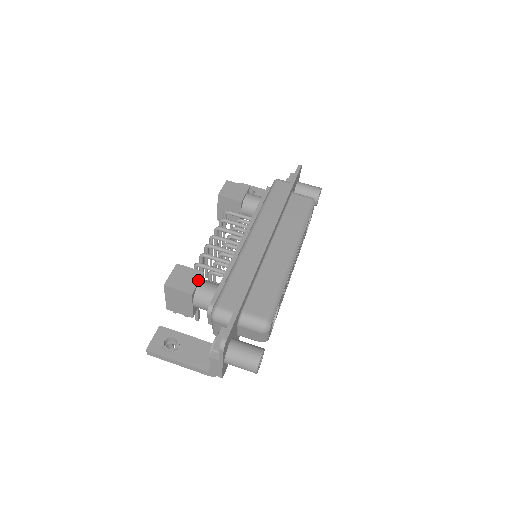
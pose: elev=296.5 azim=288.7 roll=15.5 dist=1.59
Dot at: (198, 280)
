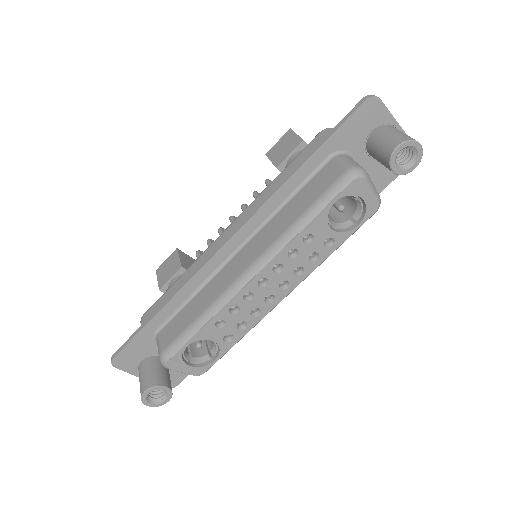
Dot at: (172, 275)
